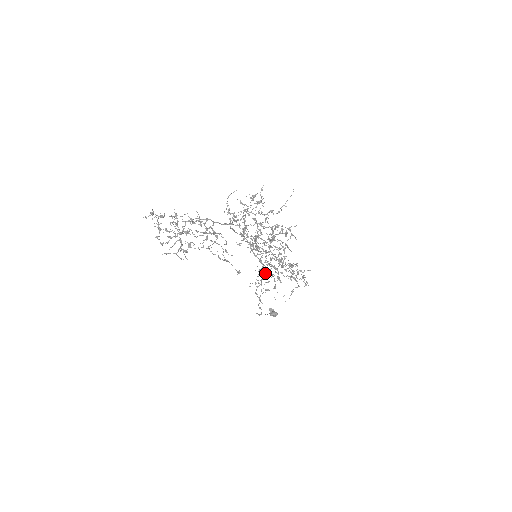
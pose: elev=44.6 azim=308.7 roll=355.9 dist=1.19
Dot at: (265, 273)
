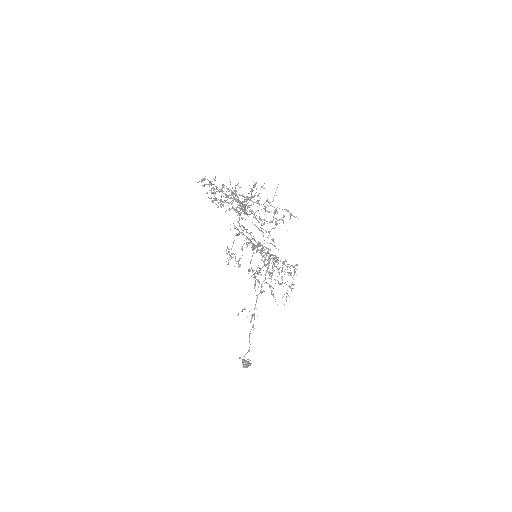
Dot at: occluded
